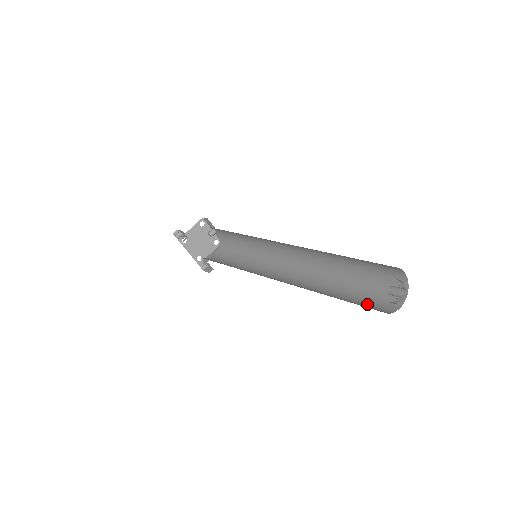
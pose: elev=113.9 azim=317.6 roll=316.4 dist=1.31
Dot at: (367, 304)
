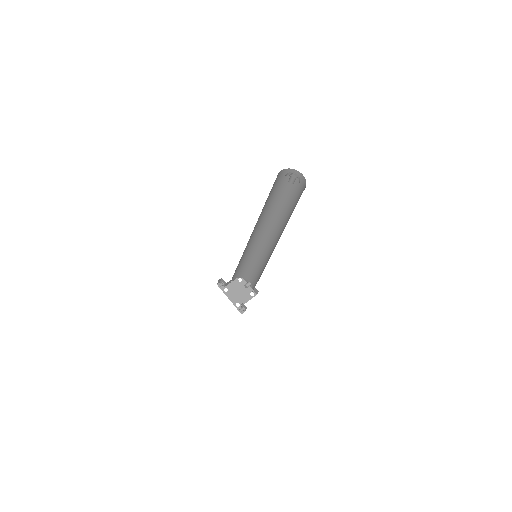
Dot at: occluded
